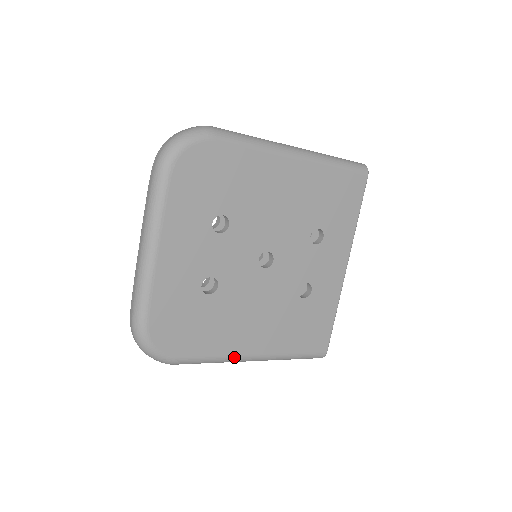
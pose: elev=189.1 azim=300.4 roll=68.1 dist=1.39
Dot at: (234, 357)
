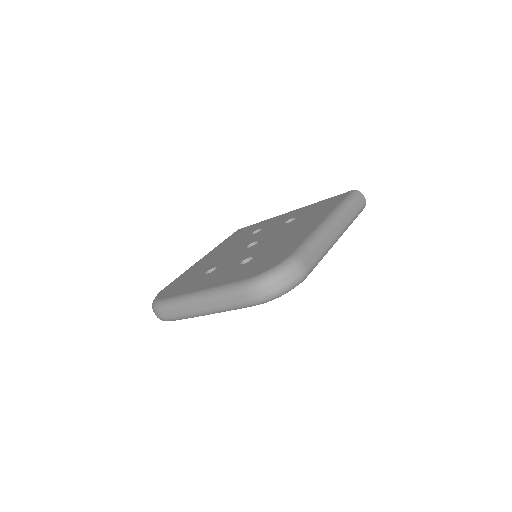
Dot at: occluded
